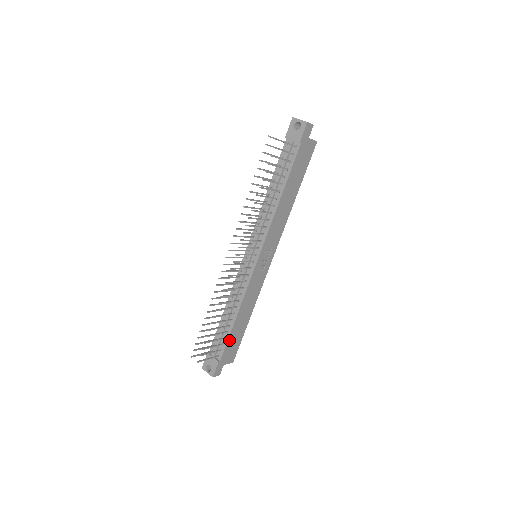
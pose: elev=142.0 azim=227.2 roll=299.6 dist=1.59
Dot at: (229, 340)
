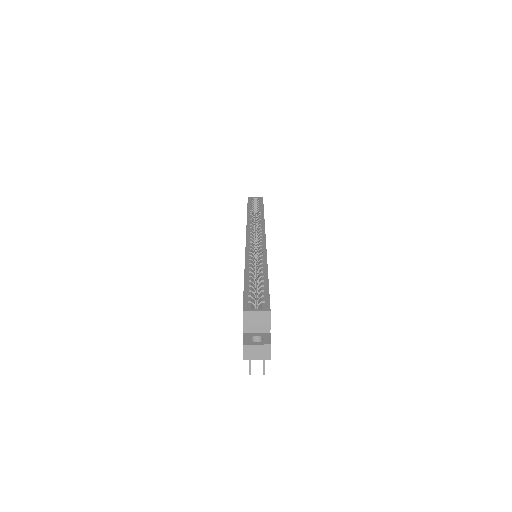
Dot at: occluded
